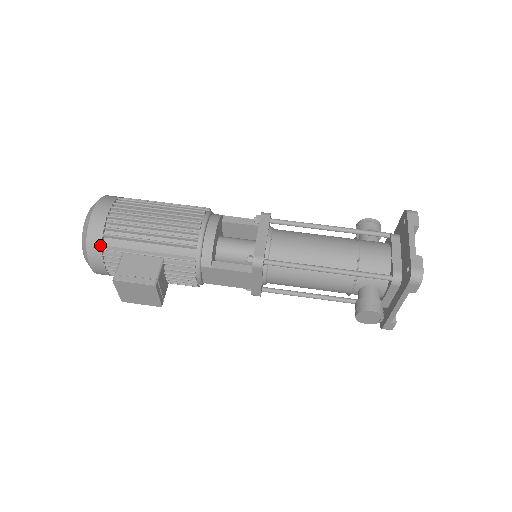
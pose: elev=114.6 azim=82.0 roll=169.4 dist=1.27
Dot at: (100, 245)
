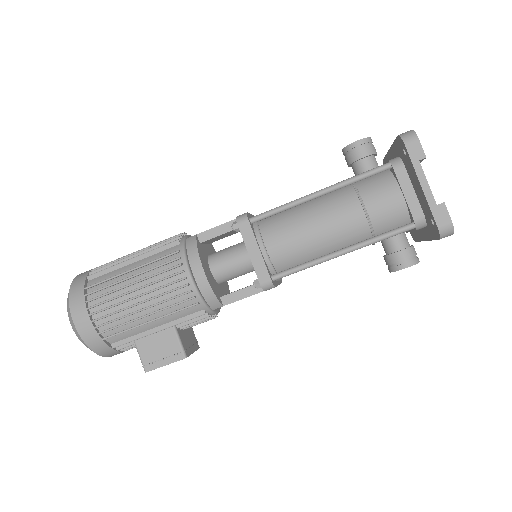
Dot at: (108, 347)
